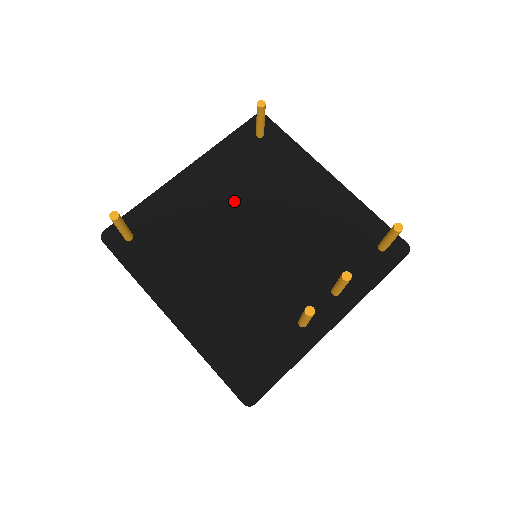
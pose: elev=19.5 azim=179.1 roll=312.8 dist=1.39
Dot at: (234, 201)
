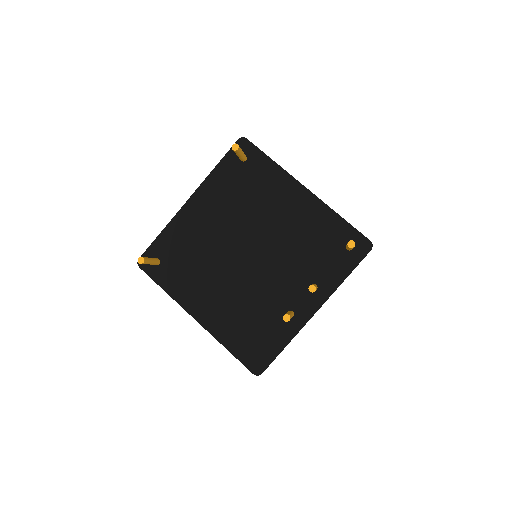
Dot at: (230, 222)
